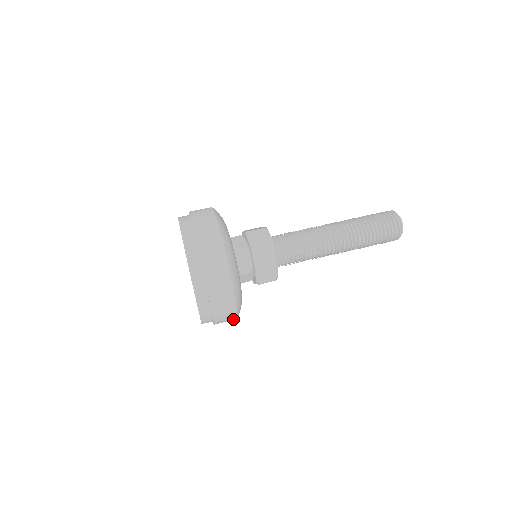
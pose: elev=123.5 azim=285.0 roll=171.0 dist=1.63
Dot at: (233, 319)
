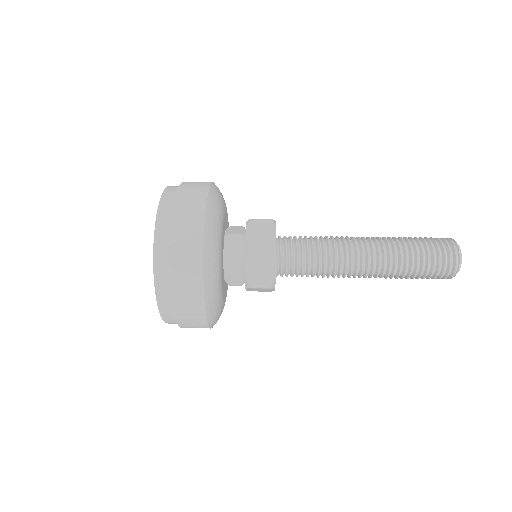
Dot at: (203, 323)
